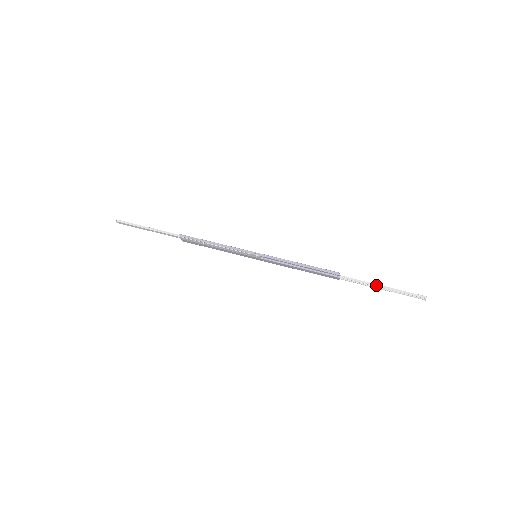
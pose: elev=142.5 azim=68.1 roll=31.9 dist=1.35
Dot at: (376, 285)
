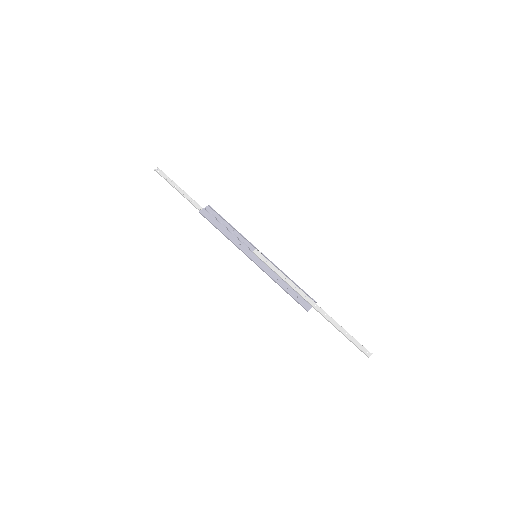
Dot at: (336, 328)
